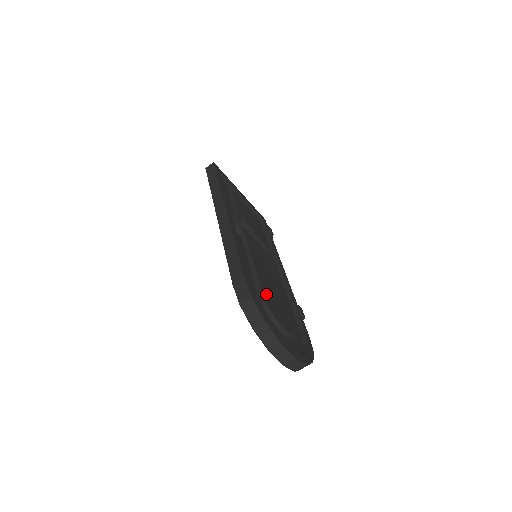
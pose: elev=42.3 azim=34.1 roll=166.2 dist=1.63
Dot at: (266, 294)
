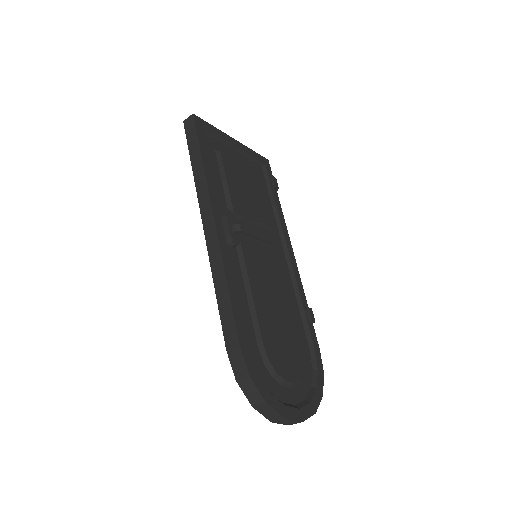
Dot at: (268, 340)
